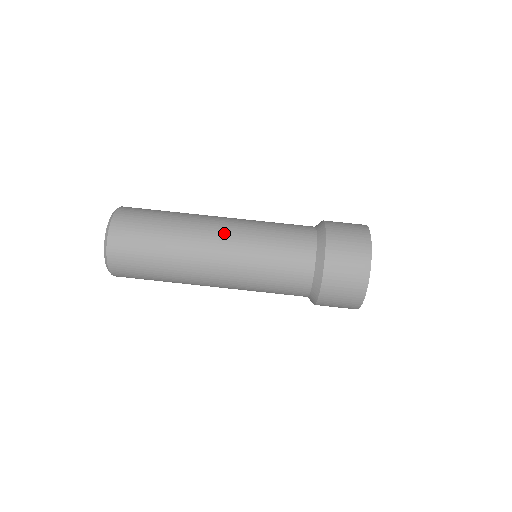
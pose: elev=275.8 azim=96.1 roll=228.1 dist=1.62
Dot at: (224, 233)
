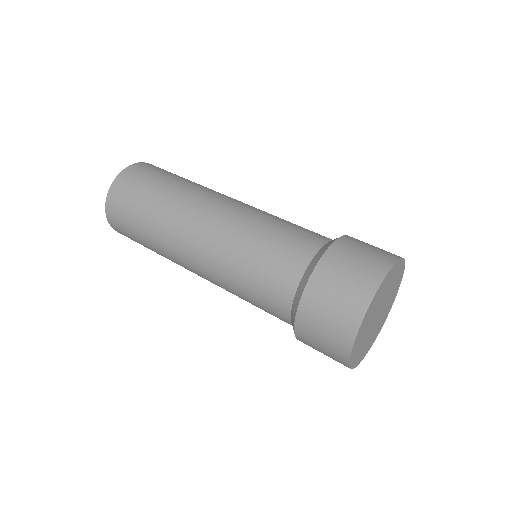
Dot at: (221, 207)
